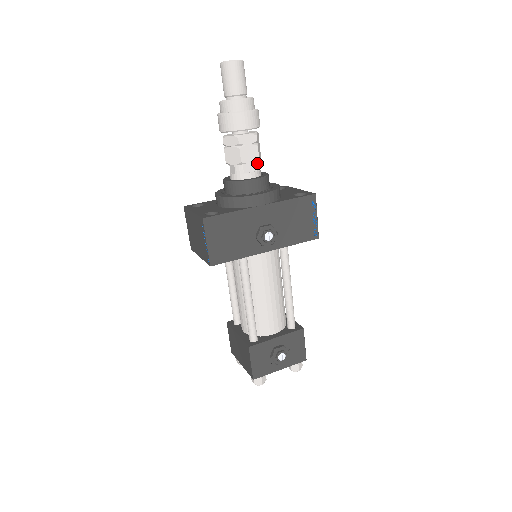
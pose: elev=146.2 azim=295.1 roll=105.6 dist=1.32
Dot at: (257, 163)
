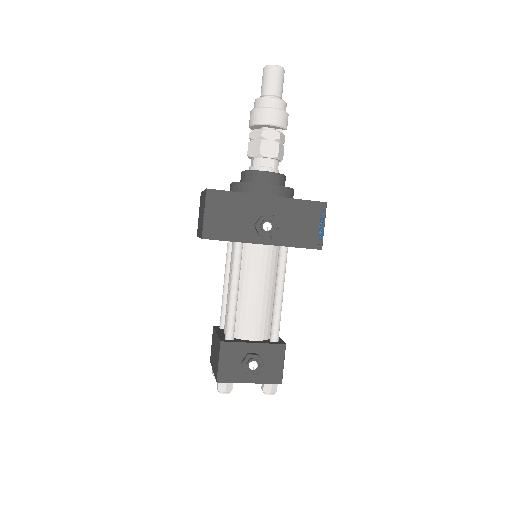
Dot at: (276, 161)
